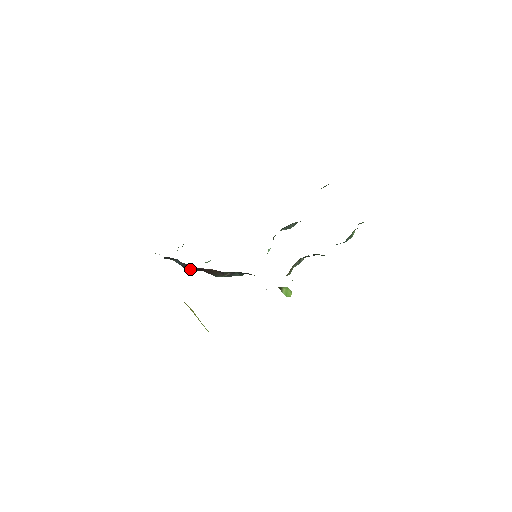
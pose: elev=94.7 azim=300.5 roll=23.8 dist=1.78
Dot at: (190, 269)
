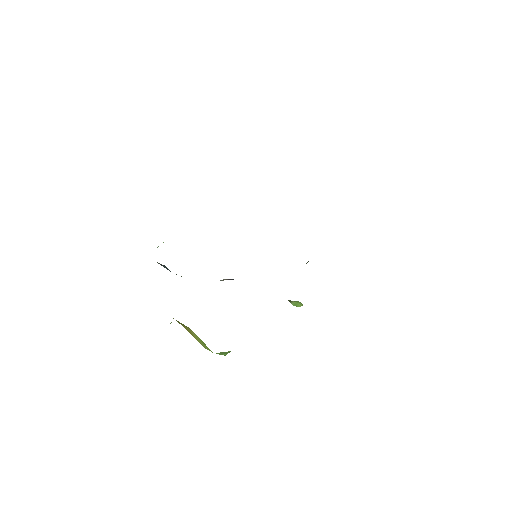
Dot at: occluded
